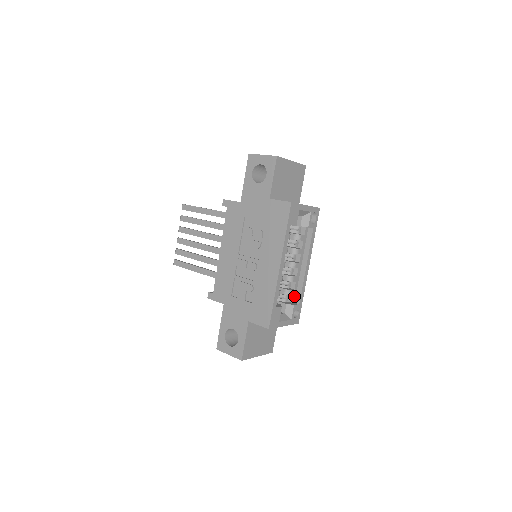
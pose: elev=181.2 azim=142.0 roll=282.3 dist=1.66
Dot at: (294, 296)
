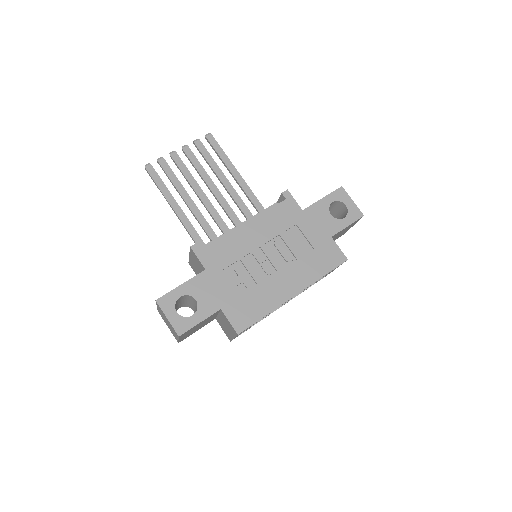
Dot at: occluded
